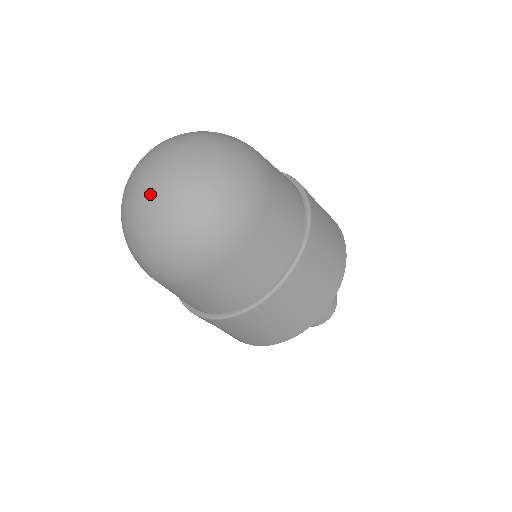
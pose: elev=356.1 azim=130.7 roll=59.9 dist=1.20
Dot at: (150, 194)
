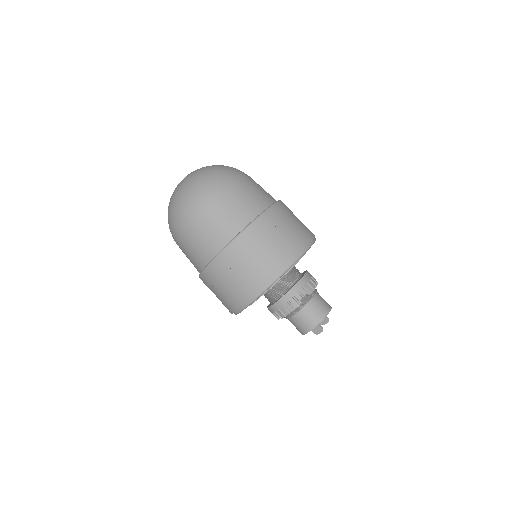
Dot at: occluded
